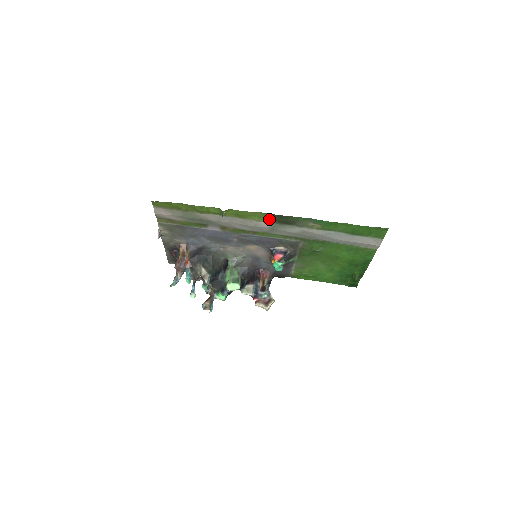
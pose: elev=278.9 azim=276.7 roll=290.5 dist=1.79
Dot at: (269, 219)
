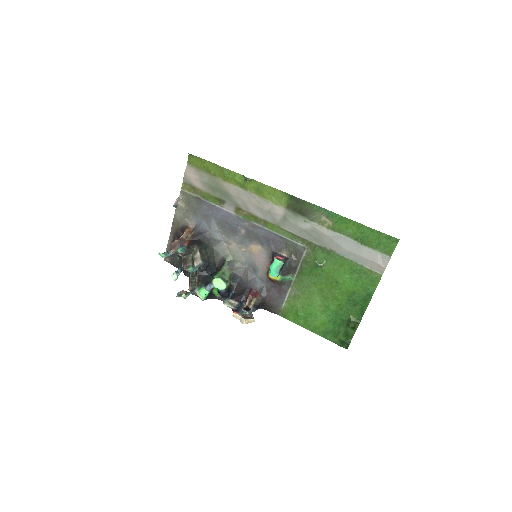
Dot at: (285, 203)
